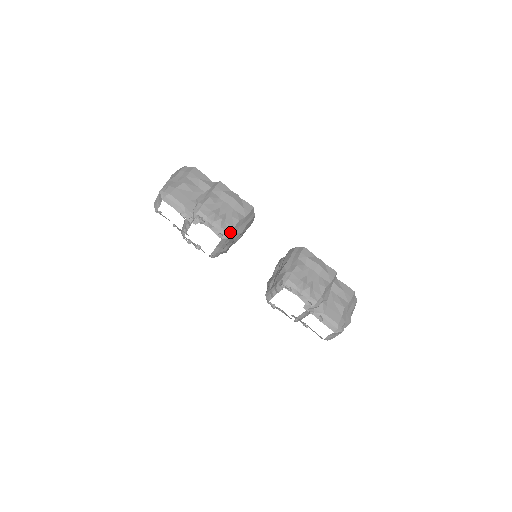
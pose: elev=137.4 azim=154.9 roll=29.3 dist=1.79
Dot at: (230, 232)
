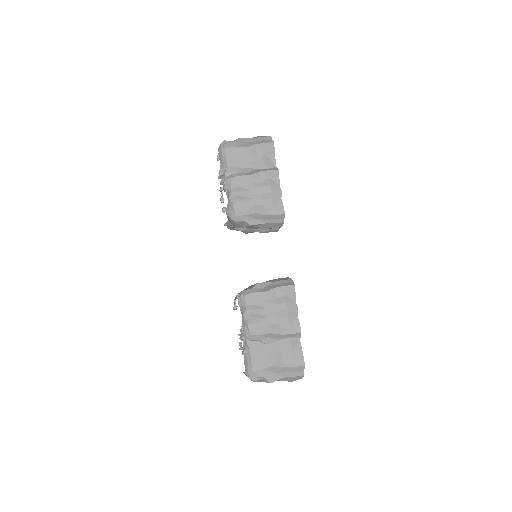
Dot at: (238, 216)
